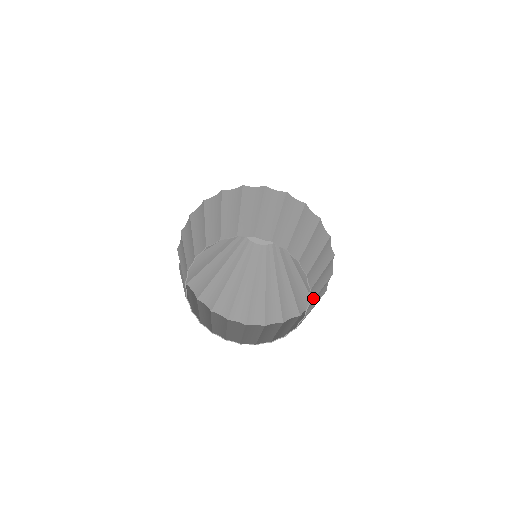
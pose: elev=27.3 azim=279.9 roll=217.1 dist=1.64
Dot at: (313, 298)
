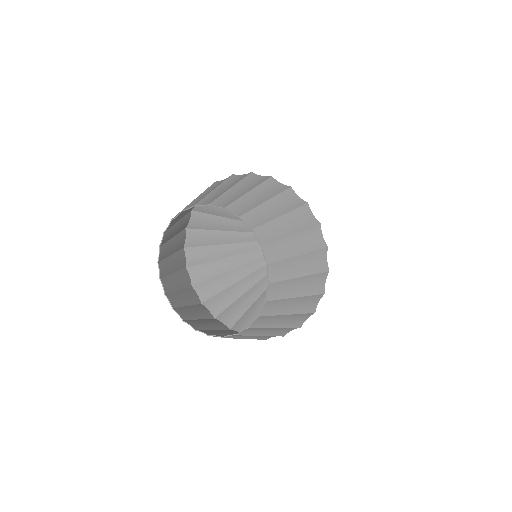
Dot at: (269, 242)
